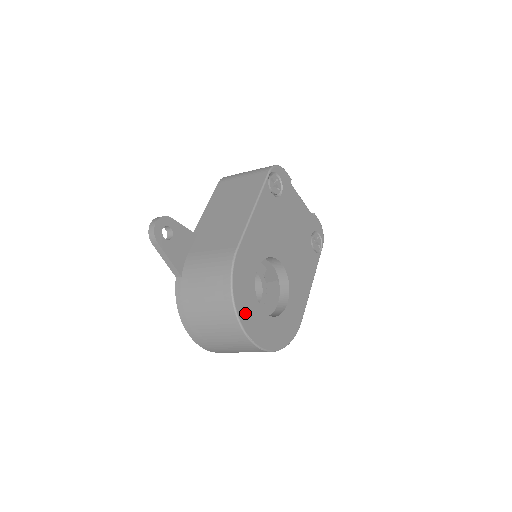
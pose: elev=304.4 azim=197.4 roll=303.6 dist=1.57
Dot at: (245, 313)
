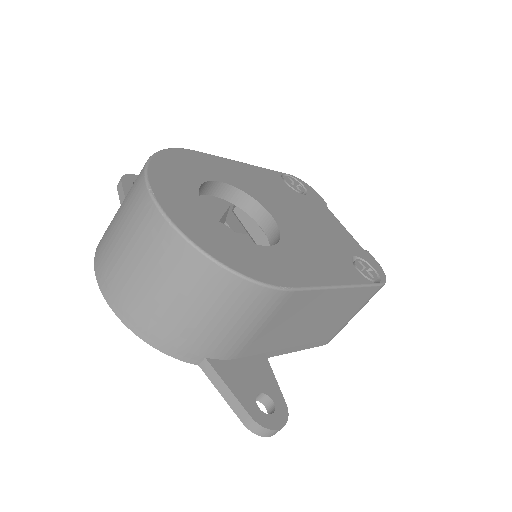
Dot at: (164, 176)
